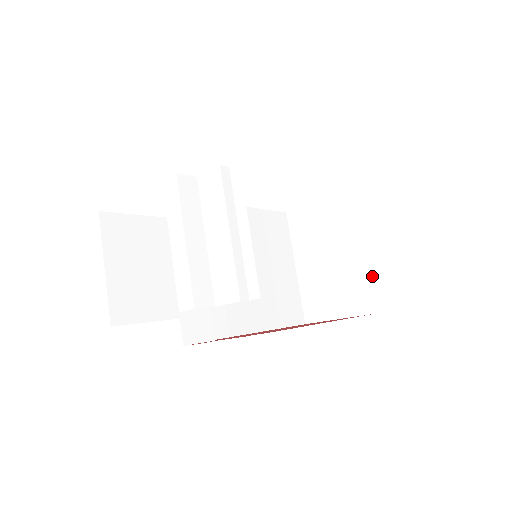
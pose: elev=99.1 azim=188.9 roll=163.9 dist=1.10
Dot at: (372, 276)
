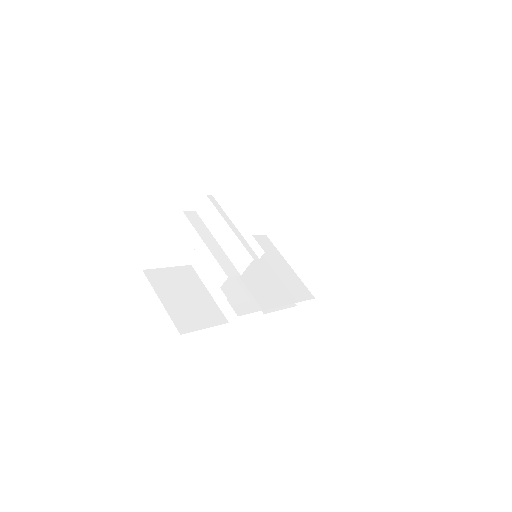
Dot at: (342, 244)
